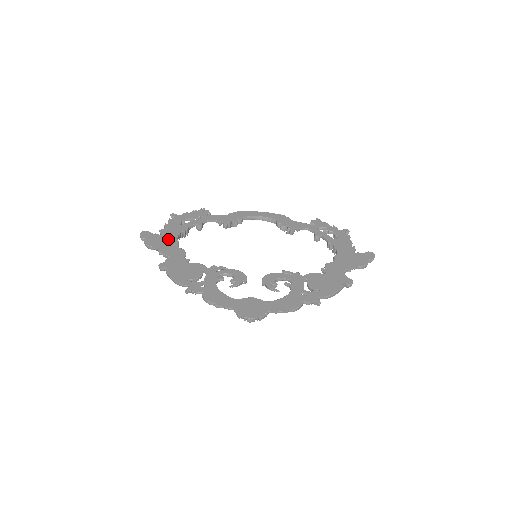
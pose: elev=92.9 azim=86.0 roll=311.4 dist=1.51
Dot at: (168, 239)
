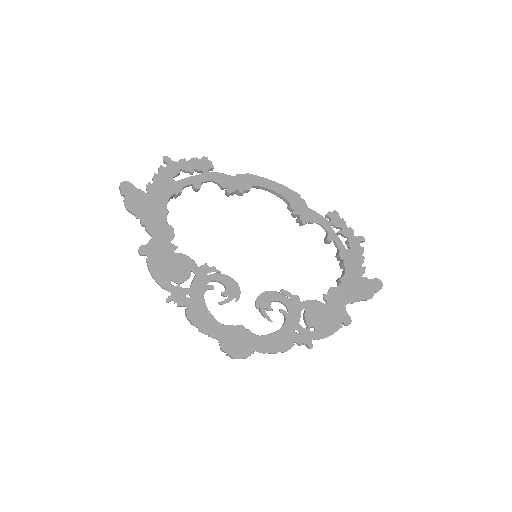
Dot at: (155, 204)
